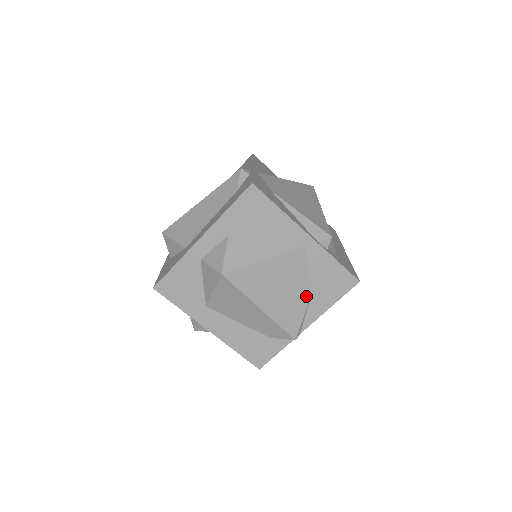
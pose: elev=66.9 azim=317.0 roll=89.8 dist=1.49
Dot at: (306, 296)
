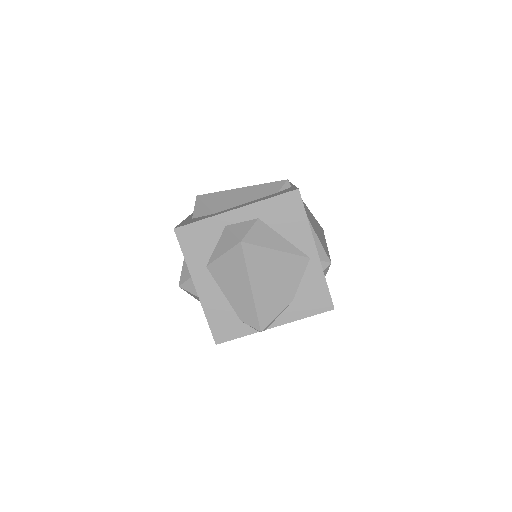
Dot at: (289, 299)
